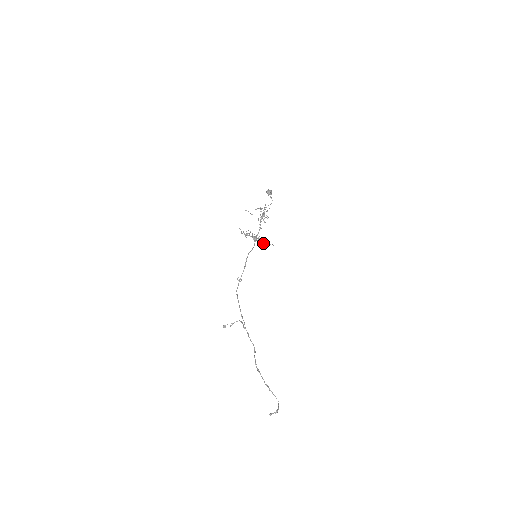
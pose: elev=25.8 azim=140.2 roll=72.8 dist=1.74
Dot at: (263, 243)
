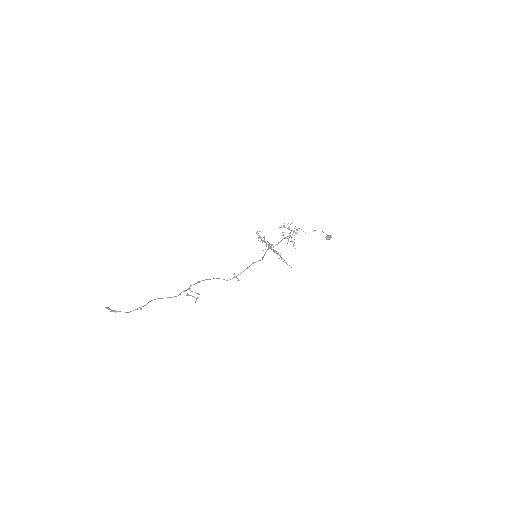
Dot at: (278, 258)
